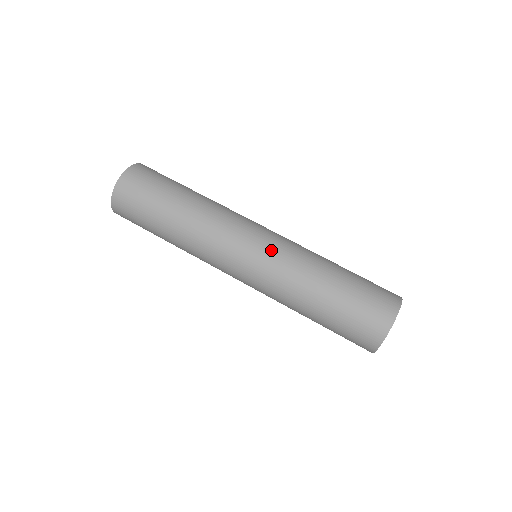
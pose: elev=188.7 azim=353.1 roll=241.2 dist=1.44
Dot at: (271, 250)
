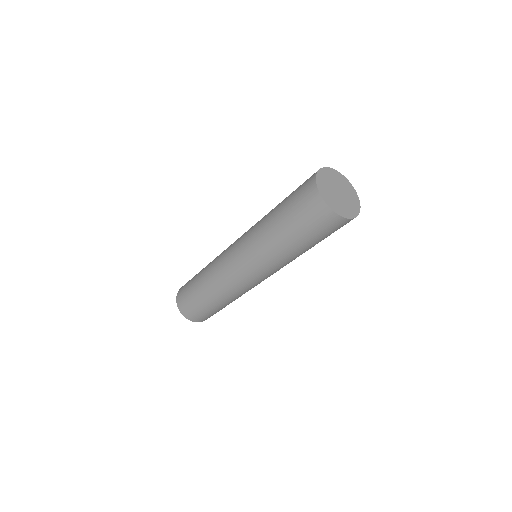
Dot at: (242, 244)
